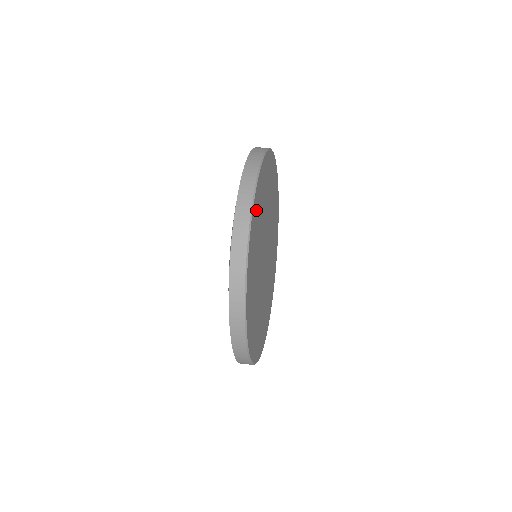
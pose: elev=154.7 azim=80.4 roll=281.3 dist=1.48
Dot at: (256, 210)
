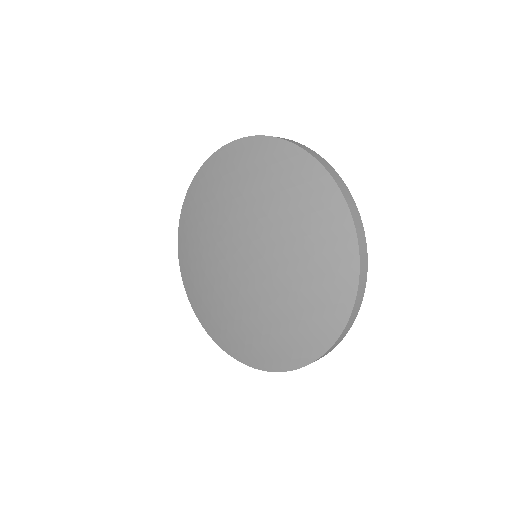
Dot at: occluded
